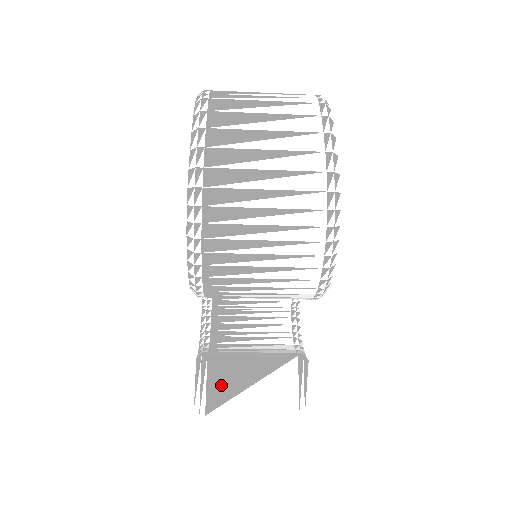
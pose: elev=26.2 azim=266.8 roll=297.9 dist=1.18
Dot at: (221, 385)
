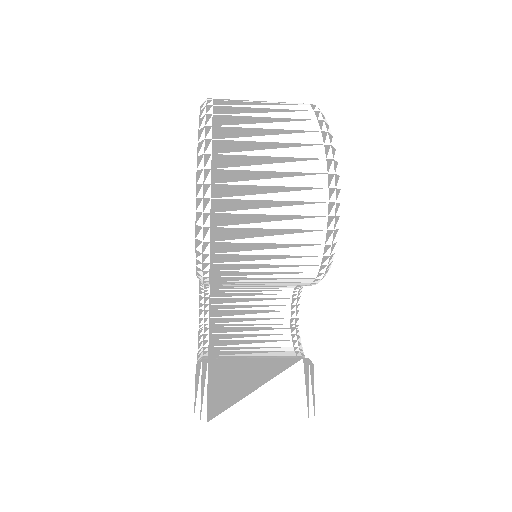
Dot at: (223, 390)
